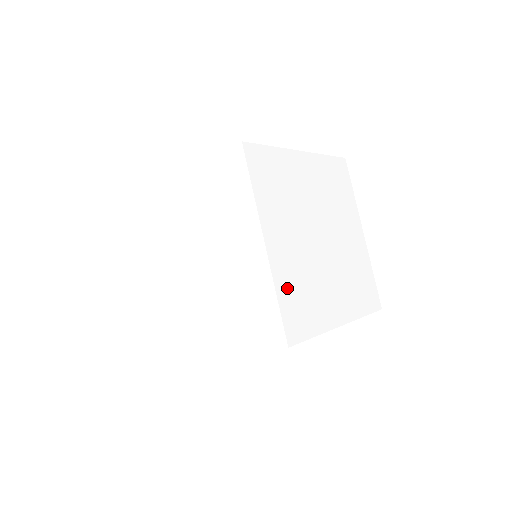
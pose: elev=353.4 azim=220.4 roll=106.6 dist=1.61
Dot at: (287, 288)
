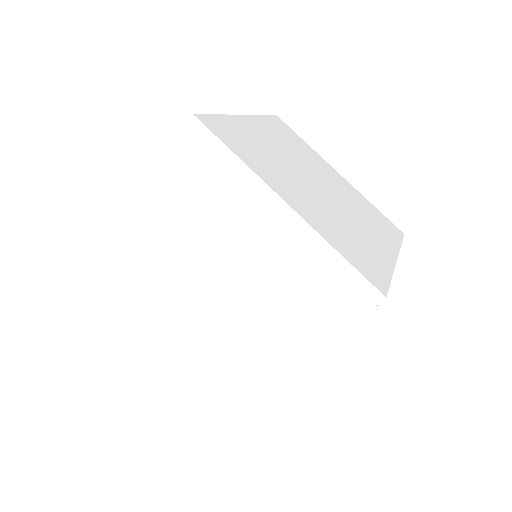
Dot at: (337, 241)
